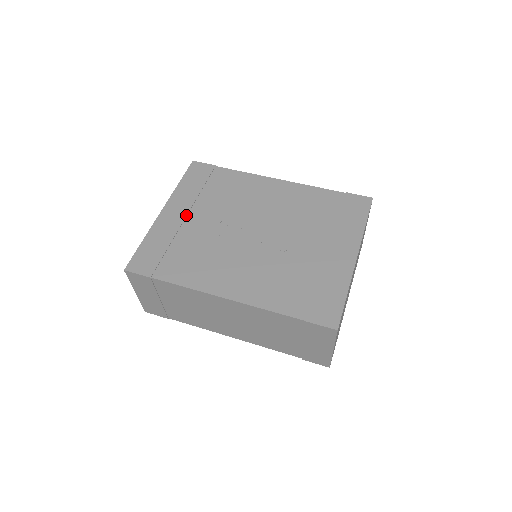
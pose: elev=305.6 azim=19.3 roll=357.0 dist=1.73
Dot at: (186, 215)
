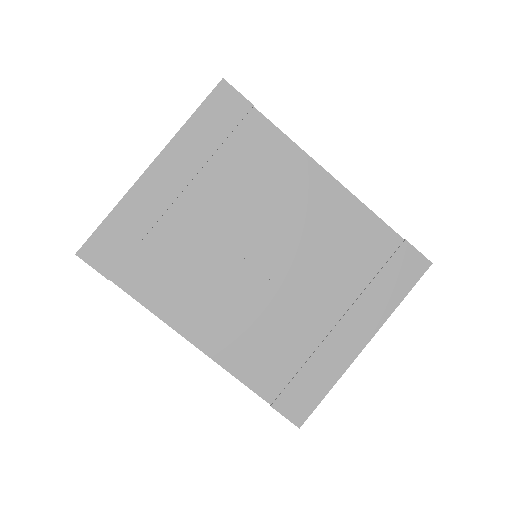
Dot at: (182, 190)
